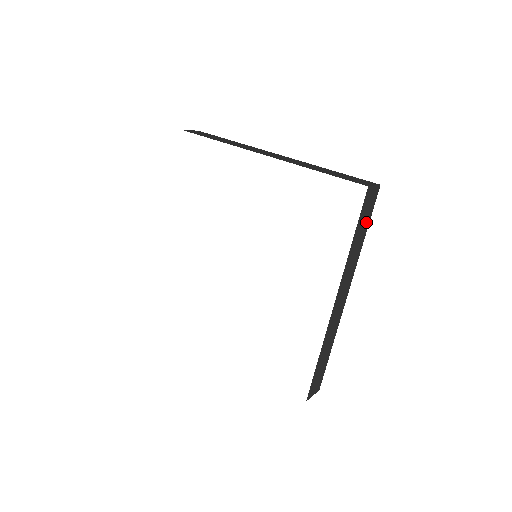
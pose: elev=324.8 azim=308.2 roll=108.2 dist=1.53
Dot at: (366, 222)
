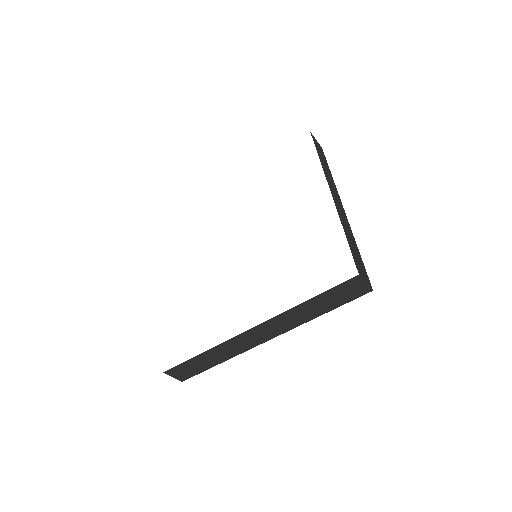
Dot at: (335, 303)
